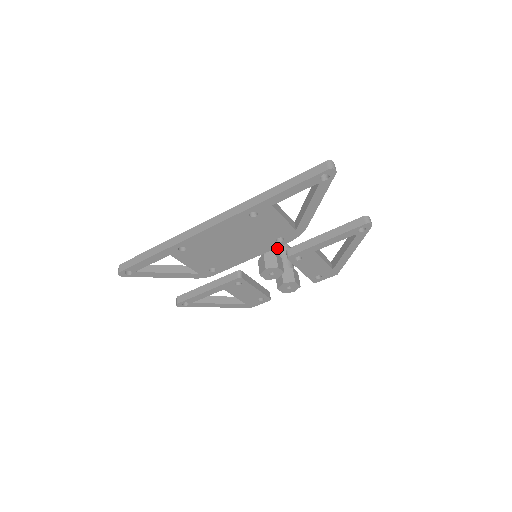
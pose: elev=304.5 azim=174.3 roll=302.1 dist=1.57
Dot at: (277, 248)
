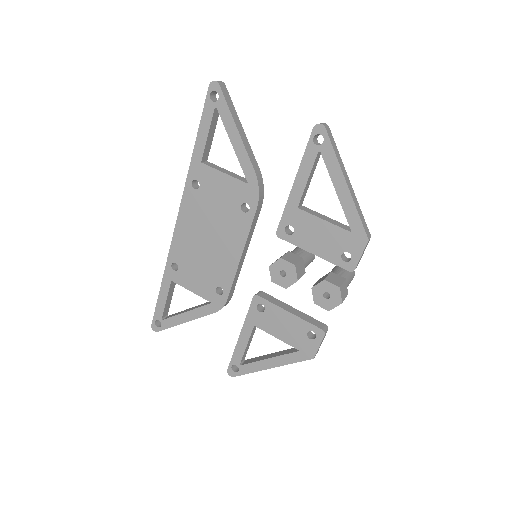
Dot at: occluded
